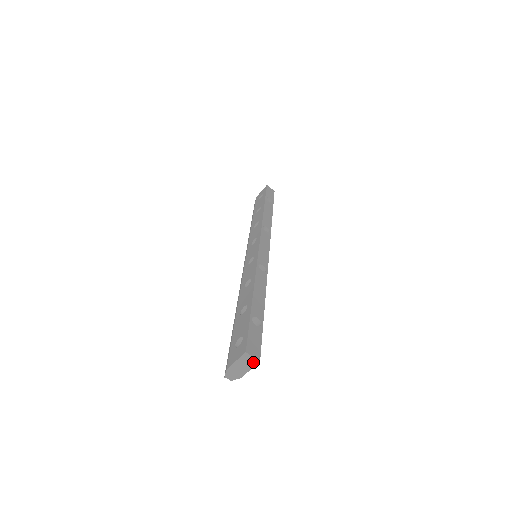
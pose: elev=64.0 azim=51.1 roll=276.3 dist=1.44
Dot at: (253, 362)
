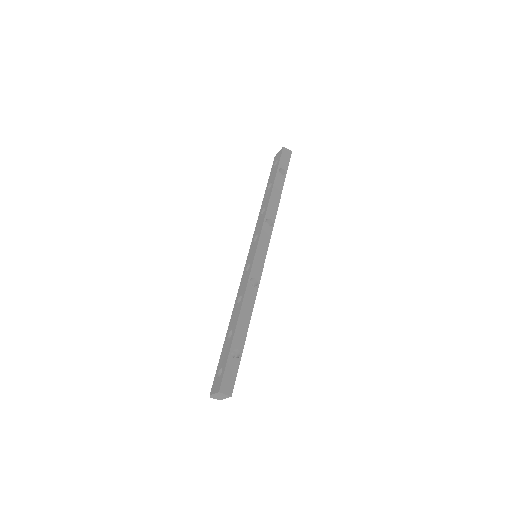
Dot at: (227, 396)
